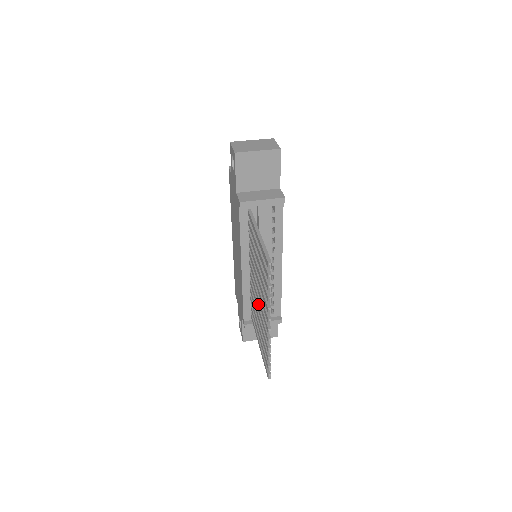
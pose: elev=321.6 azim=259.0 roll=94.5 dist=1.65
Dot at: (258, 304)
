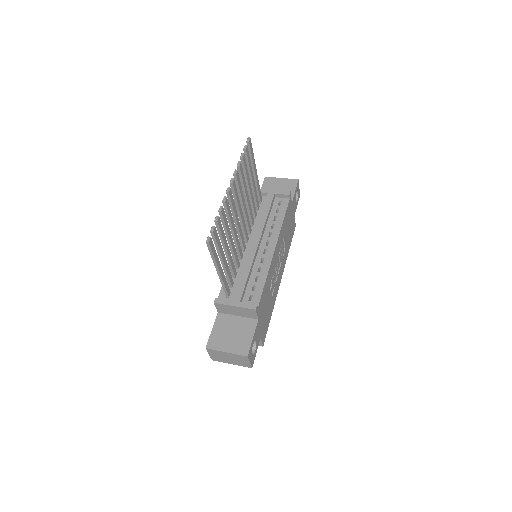
Dot at: occluded
